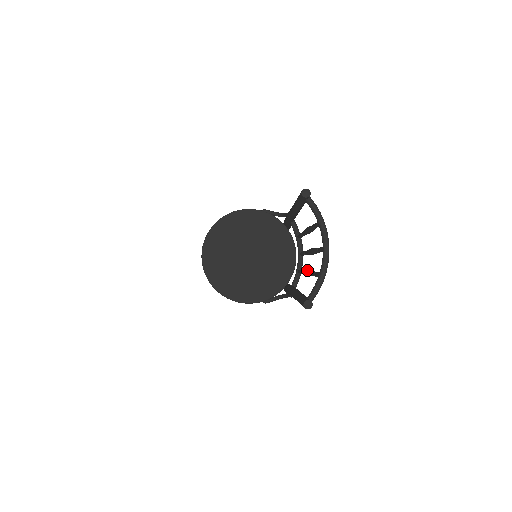
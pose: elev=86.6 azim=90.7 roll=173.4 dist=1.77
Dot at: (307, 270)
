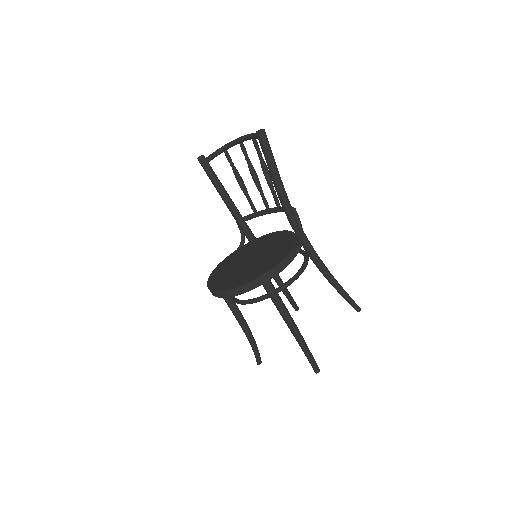
Dot at: occluded
